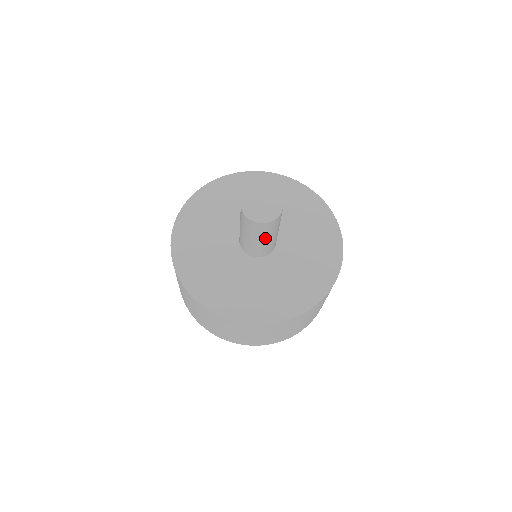
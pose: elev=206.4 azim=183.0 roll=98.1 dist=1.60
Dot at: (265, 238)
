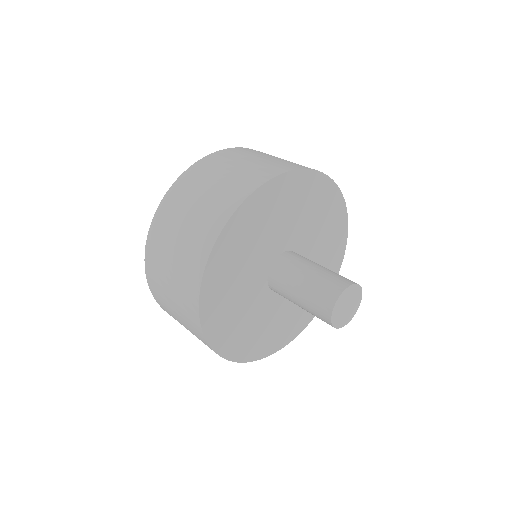
Dot at: occluded
